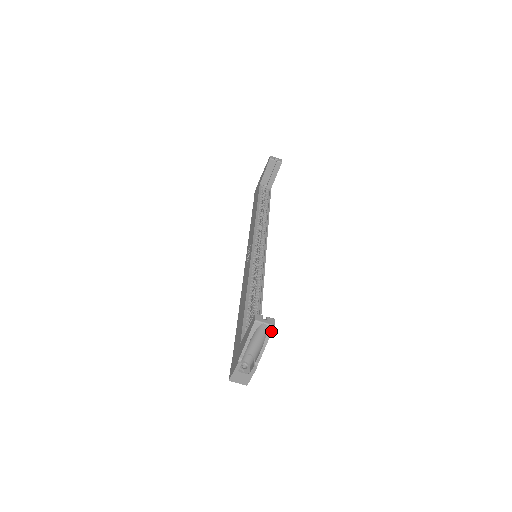
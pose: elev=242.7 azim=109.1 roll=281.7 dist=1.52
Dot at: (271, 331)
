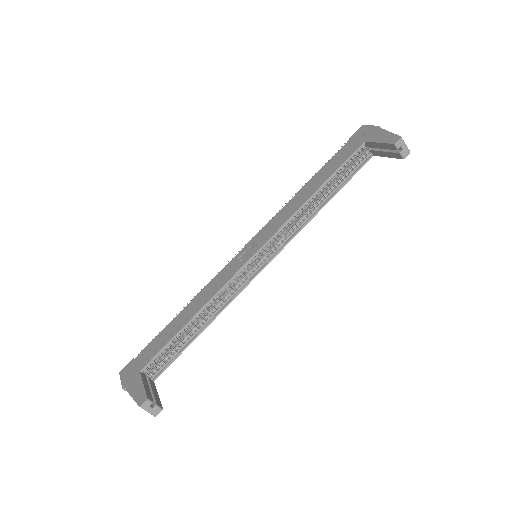
Dot at: (152, 414)
